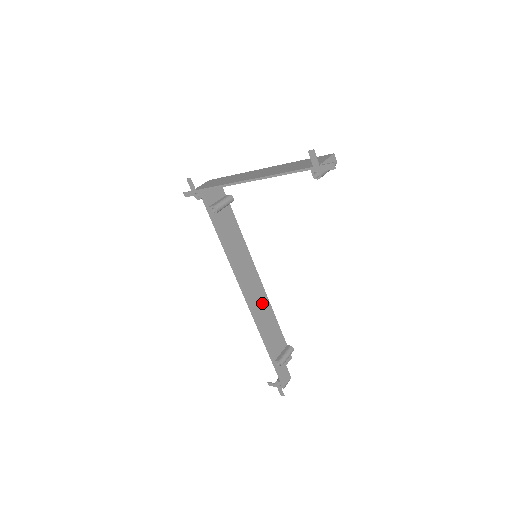
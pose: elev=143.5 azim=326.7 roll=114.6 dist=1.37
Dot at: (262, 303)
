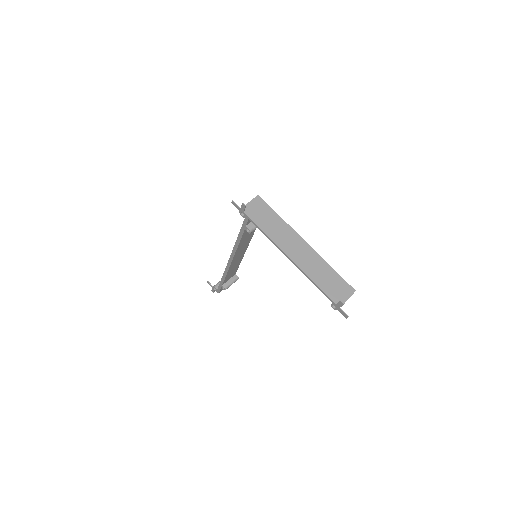
Dot at: (238, 261)
